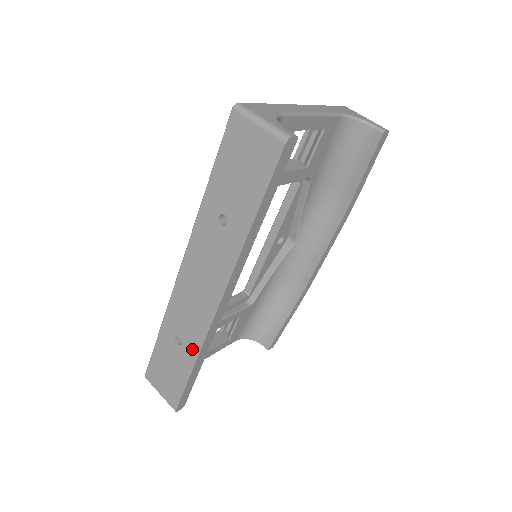
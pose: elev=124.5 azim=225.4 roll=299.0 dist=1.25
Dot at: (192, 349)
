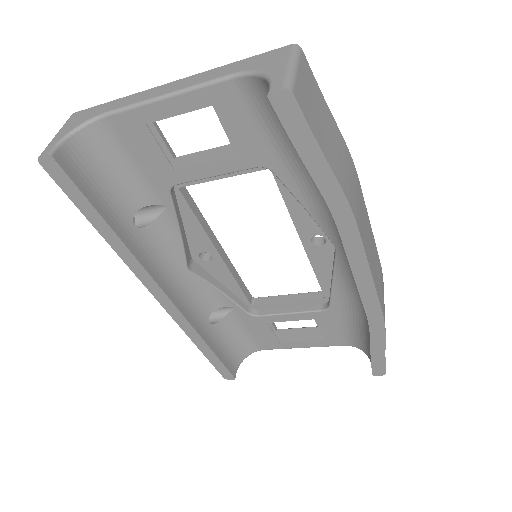
Dot at: occluded
